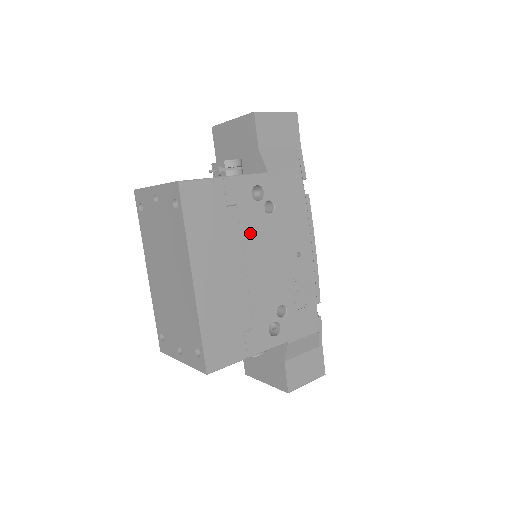
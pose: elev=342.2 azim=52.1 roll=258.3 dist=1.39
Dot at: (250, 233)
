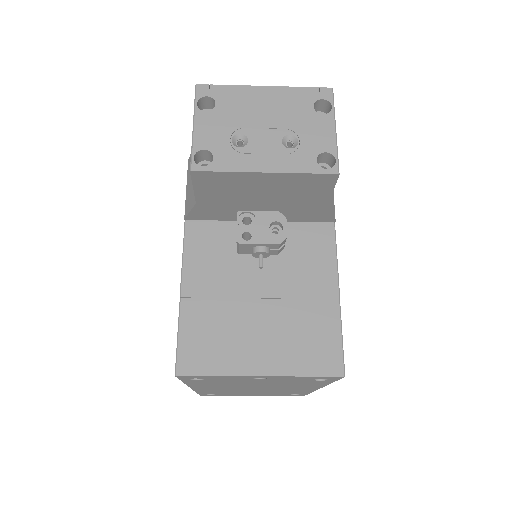
Dot at: occluded
